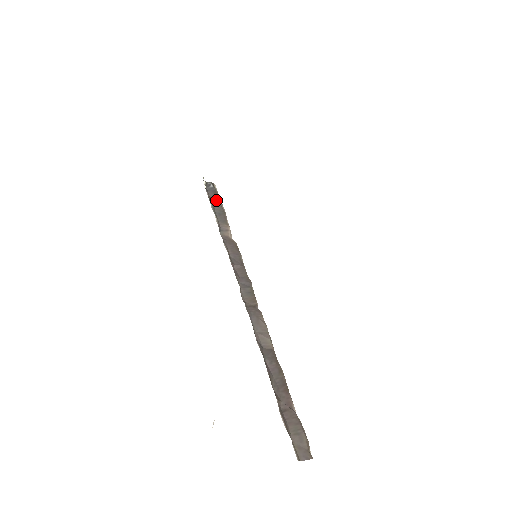
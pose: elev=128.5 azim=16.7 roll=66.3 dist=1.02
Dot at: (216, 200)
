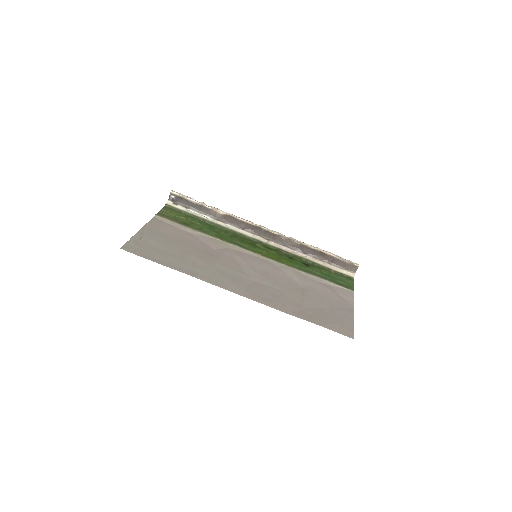
Dot at: (188, 203)
